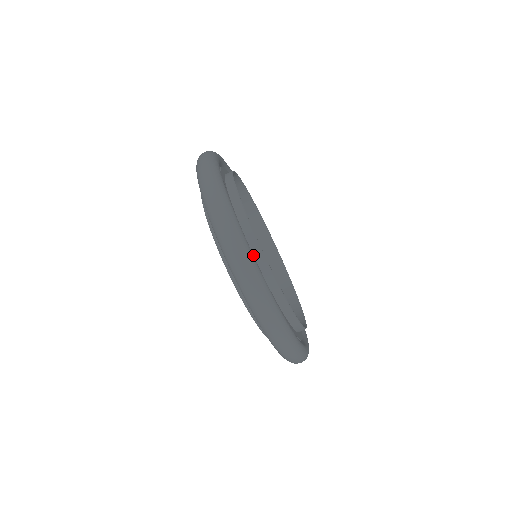
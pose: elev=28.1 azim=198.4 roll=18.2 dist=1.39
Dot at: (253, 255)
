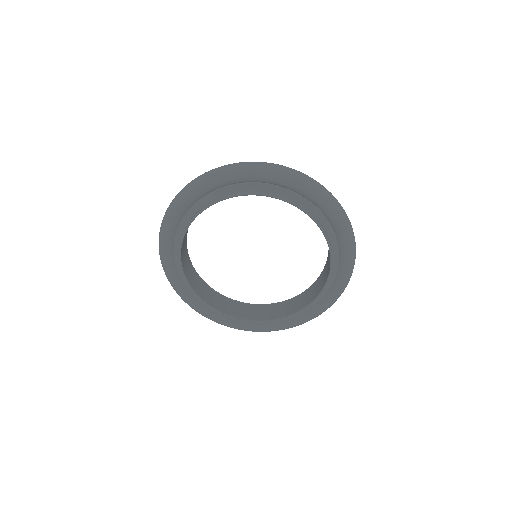
Dot at: occluded
